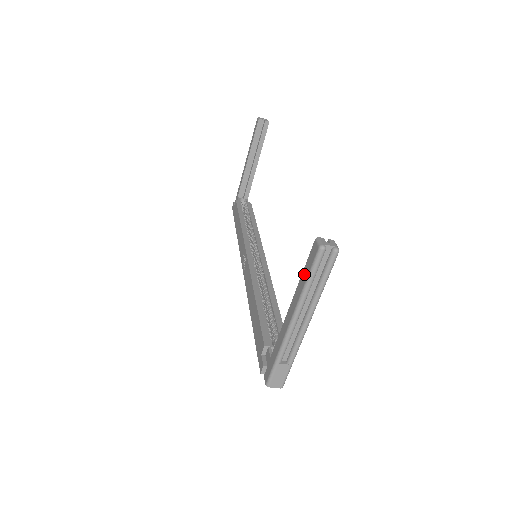
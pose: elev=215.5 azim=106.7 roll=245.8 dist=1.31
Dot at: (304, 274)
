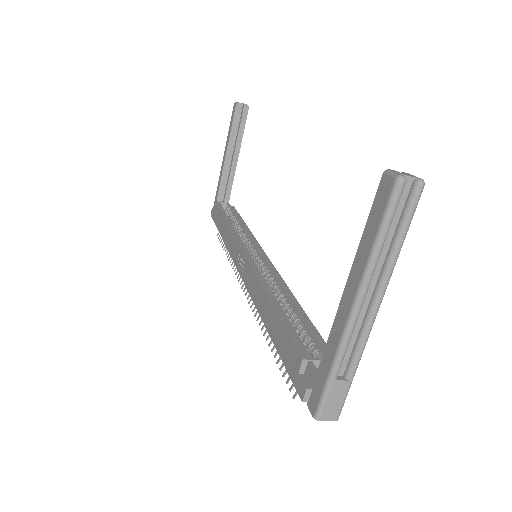
Dot at: (369, 230)
